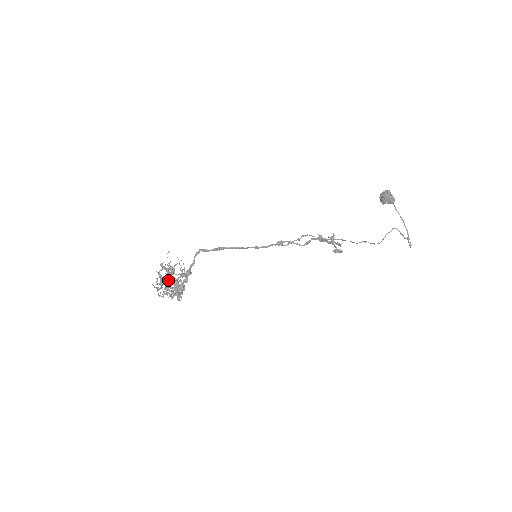
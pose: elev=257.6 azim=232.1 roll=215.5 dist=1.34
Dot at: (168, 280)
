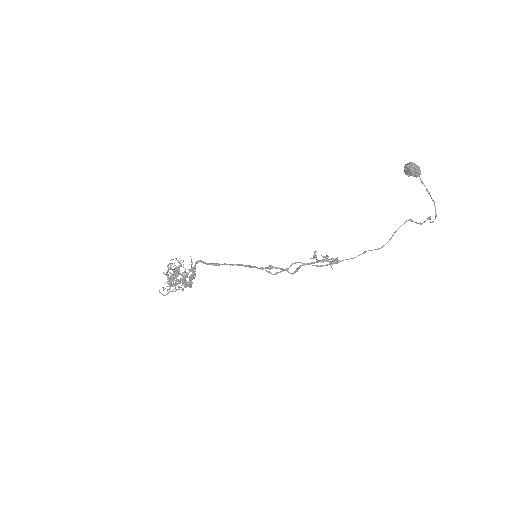
Dot at: occluded
